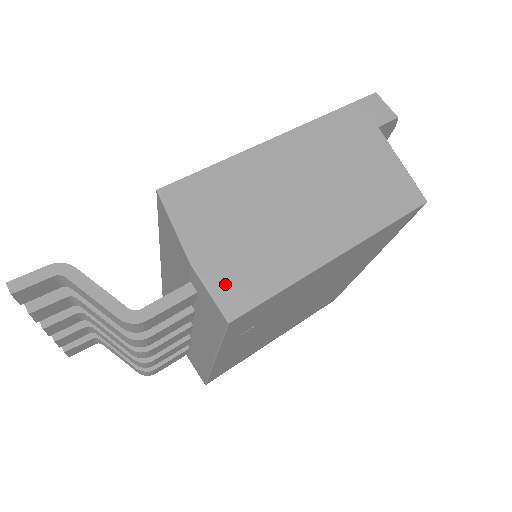
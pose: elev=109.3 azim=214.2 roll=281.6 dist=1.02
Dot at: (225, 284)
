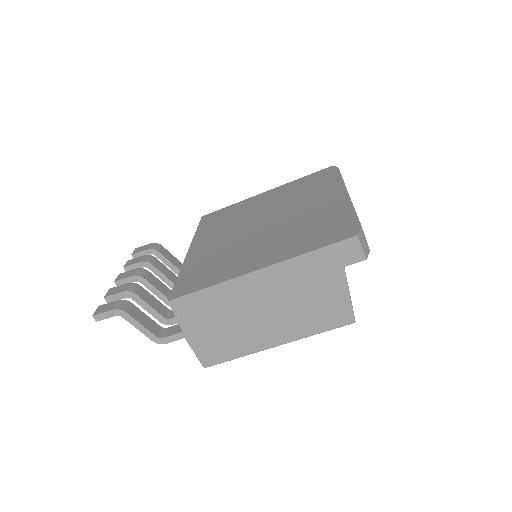
Dot at: (205, 353)
